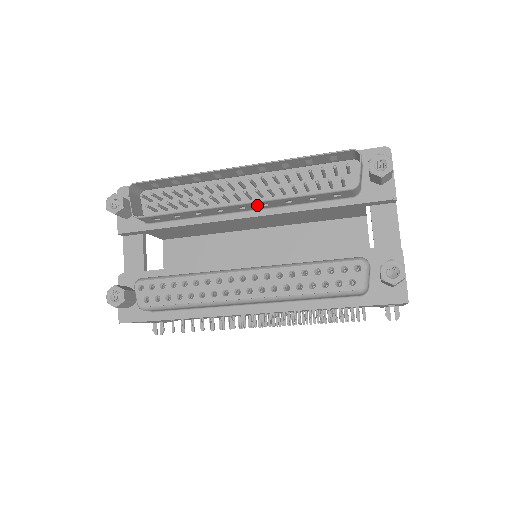
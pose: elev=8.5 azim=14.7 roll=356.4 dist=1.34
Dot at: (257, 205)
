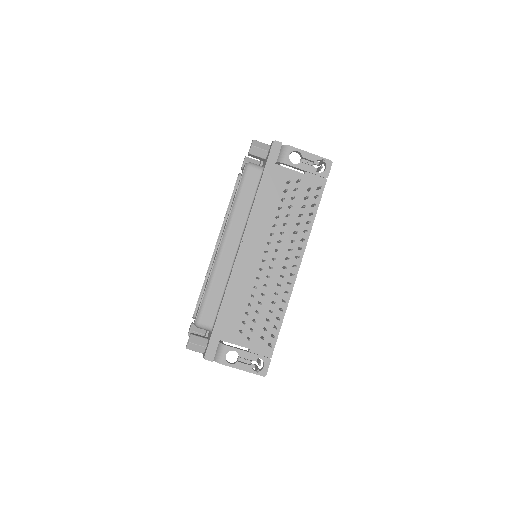
Dot at: occluded
